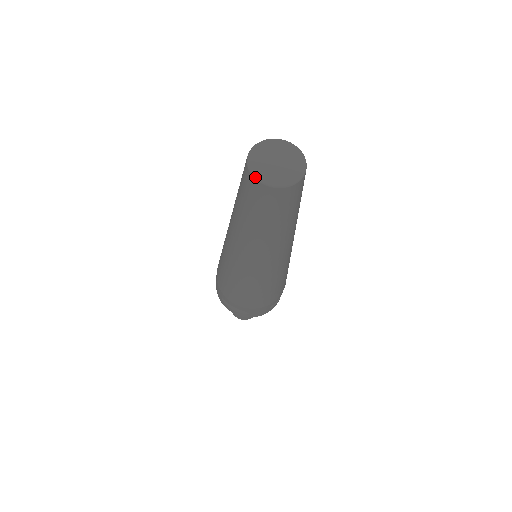
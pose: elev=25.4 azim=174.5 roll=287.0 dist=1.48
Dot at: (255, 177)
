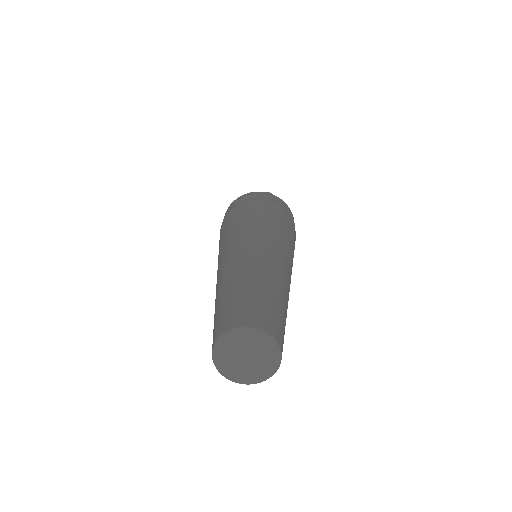
Dot at: occluded
